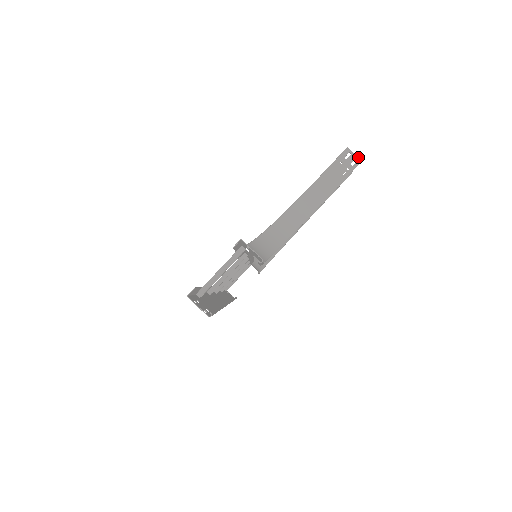
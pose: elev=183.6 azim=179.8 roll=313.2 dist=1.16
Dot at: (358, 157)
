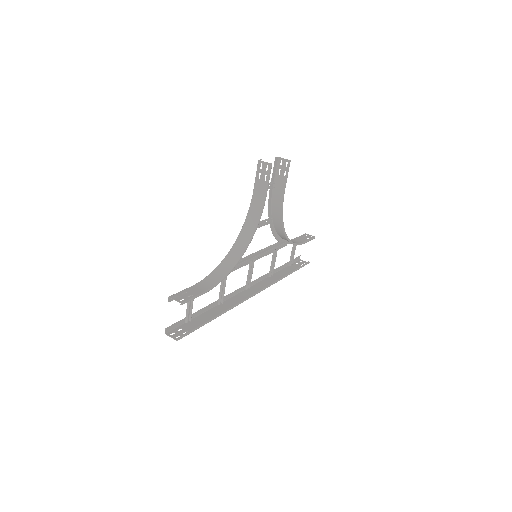
Dot at: (267, 163)
